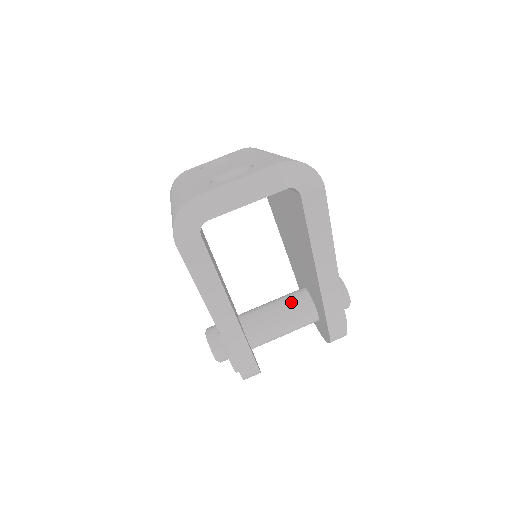
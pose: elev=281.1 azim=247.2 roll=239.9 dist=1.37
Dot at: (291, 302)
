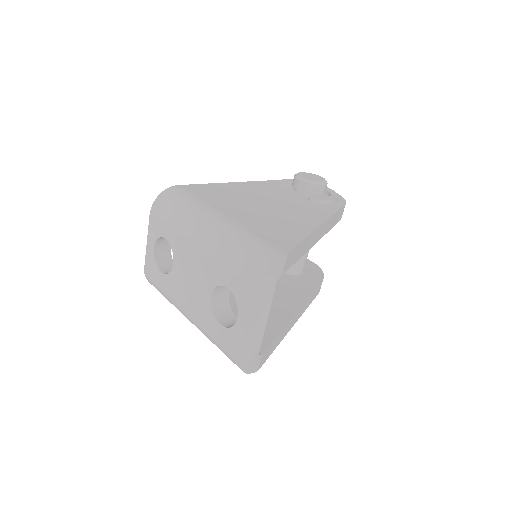
Dot at: occluded
